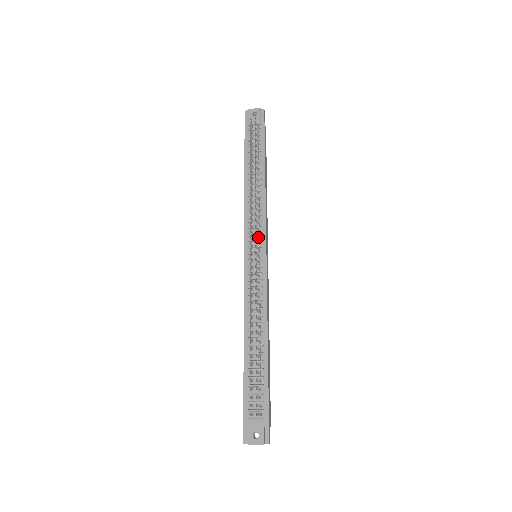
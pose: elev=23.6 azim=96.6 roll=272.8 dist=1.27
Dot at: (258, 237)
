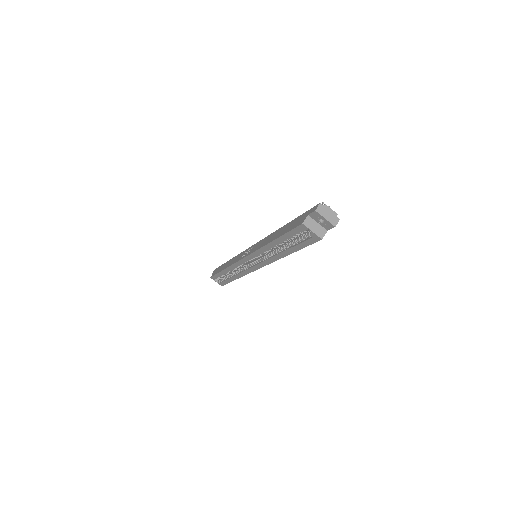
Dot at: occluded
